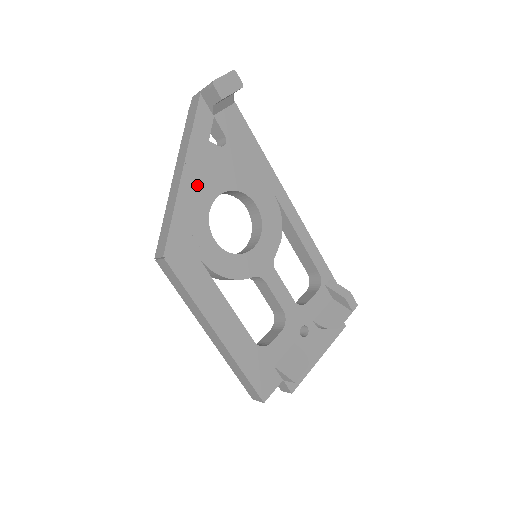
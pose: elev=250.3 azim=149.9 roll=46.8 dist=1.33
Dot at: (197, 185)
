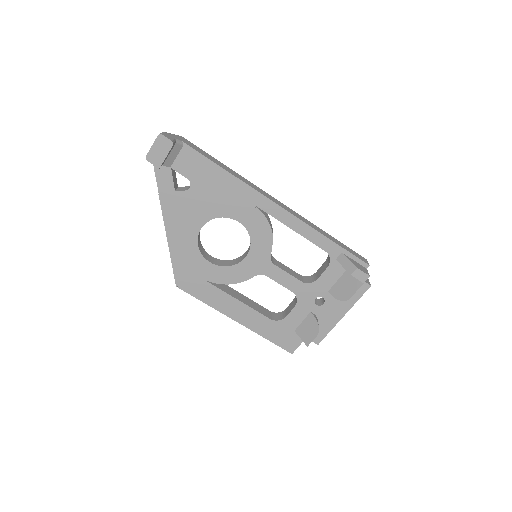
Dot at: (180, 229)
